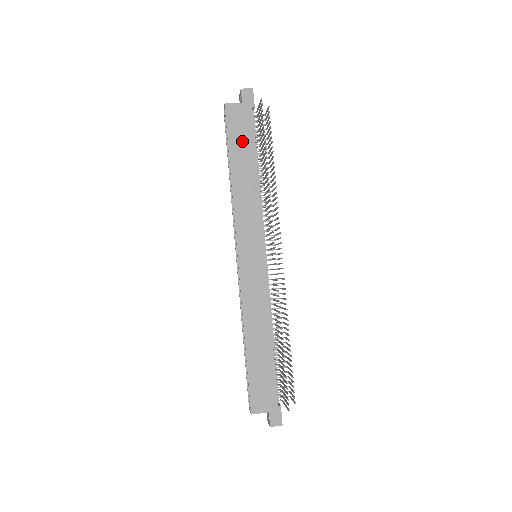
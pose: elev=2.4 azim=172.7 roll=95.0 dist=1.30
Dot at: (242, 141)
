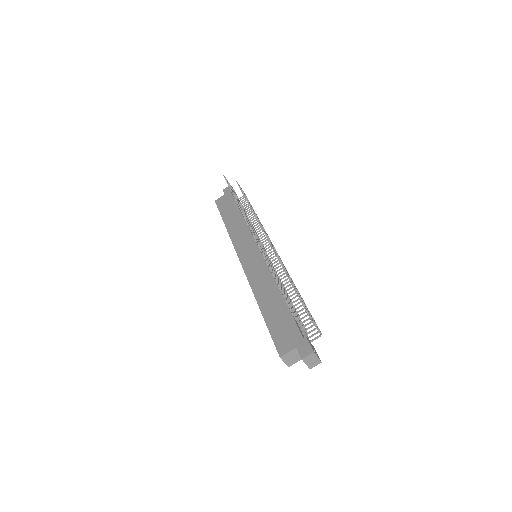
Dot at: (229, 208)
